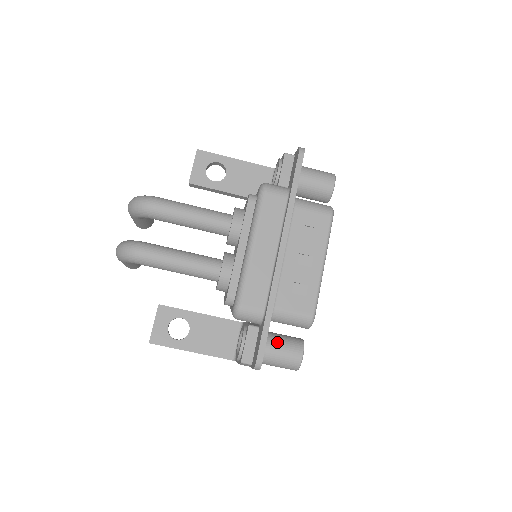
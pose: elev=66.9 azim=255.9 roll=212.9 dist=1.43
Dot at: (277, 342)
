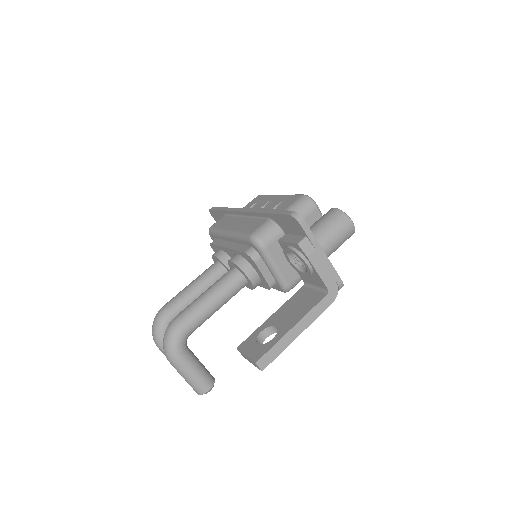
Dot at: occluded
